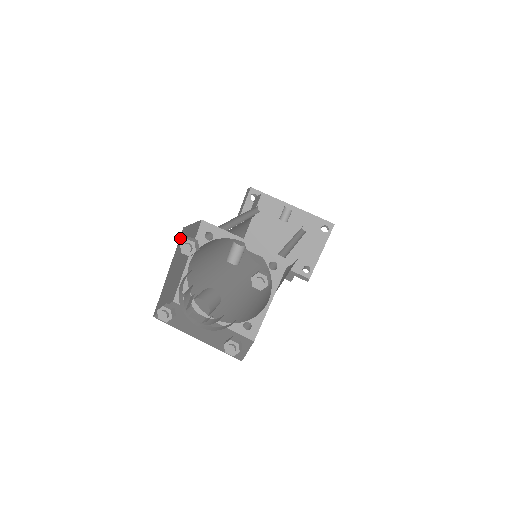
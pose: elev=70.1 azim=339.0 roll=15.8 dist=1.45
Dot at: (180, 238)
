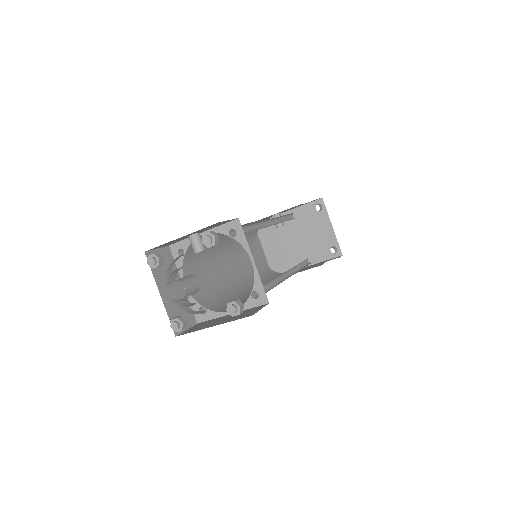
Dot at: occluded
